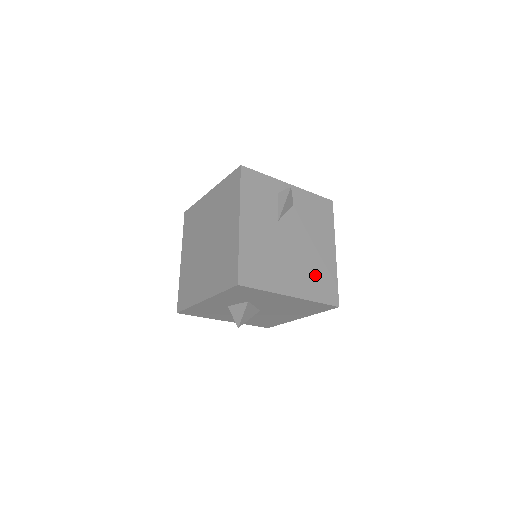
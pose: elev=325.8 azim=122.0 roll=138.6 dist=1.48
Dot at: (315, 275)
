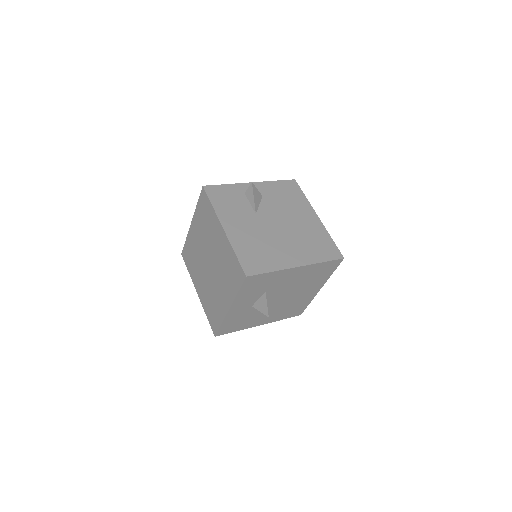
Dot at: (310, 242)
